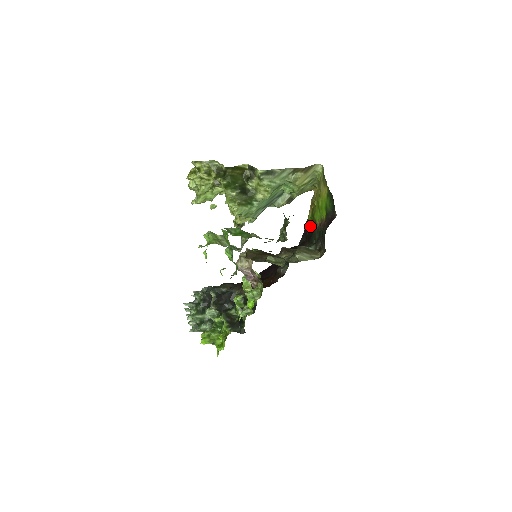
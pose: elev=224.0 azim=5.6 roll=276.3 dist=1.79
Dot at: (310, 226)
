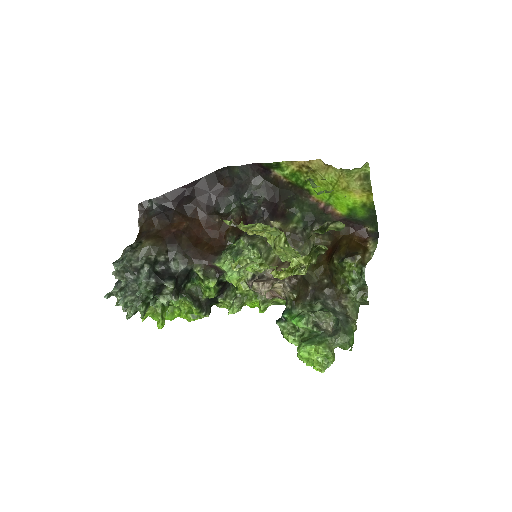
Dot at: (286, 178)
